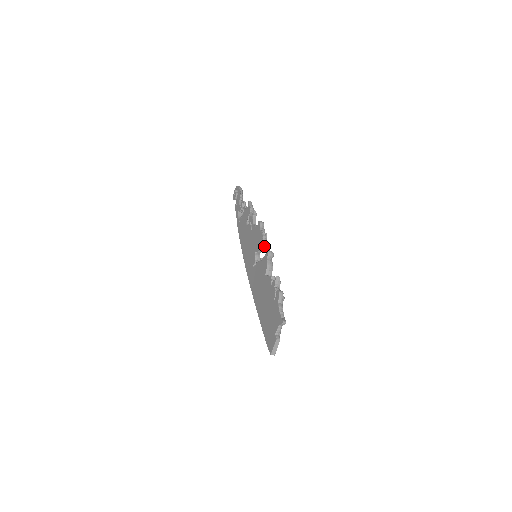
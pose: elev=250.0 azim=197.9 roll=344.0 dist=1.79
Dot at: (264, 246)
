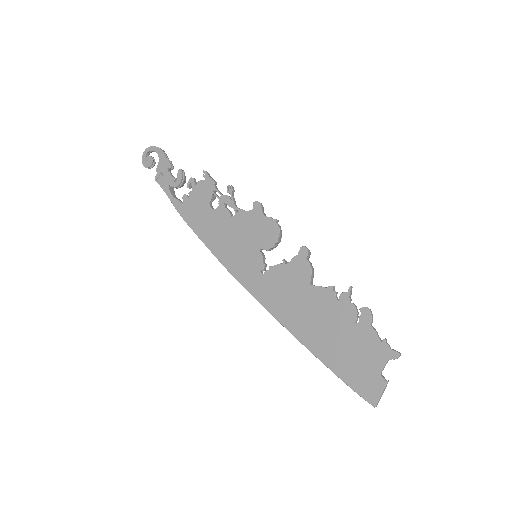
Dot at: (280, 240)
